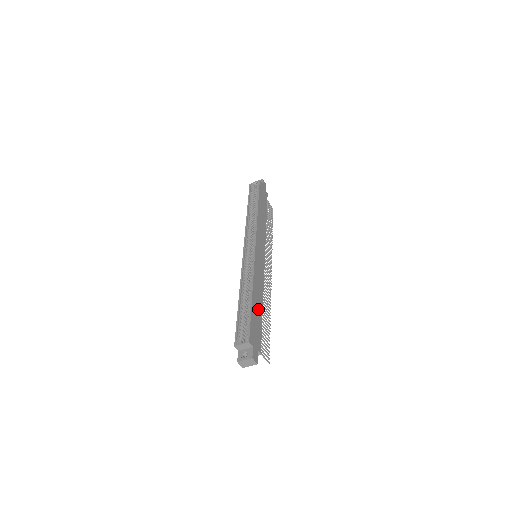
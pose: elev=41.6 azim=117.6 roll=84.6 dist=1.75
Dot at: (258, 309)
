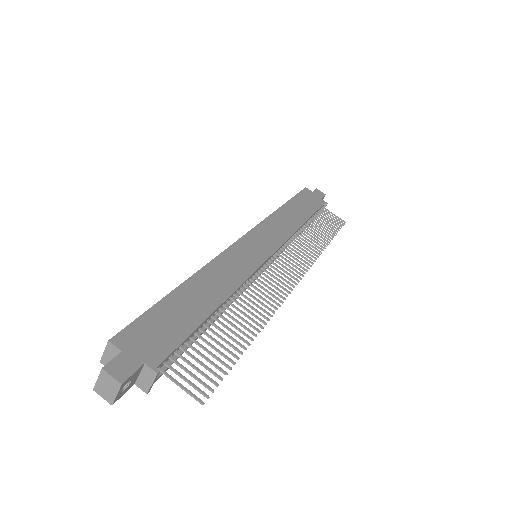
Dot at: (195, 305)
